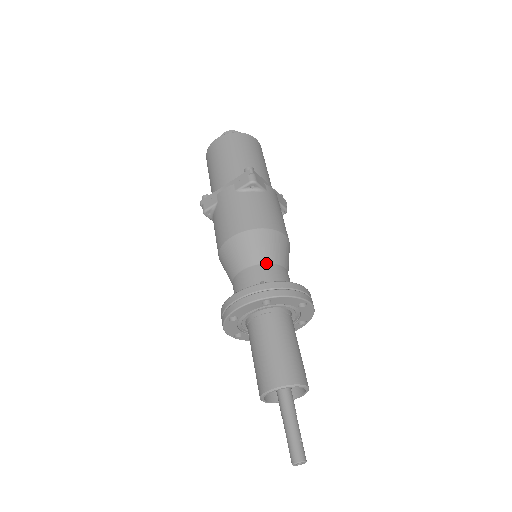
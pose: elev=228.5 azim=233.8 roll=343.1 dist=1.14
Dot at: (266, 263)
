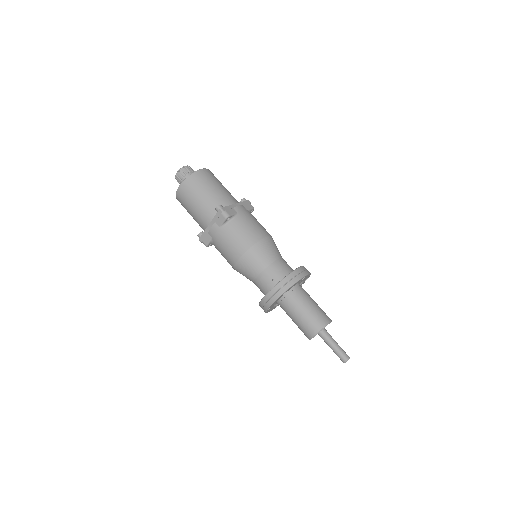
Dot at: (268, 266)
